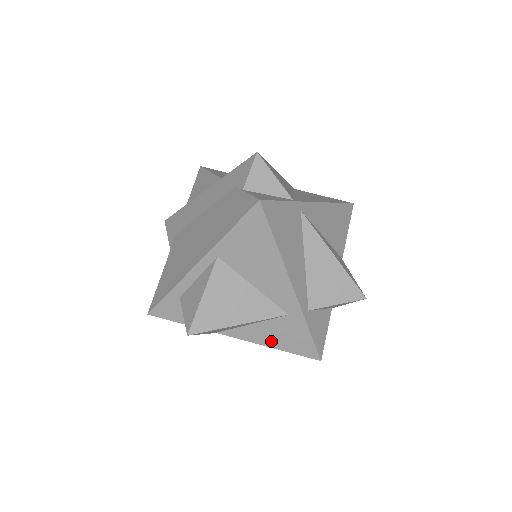
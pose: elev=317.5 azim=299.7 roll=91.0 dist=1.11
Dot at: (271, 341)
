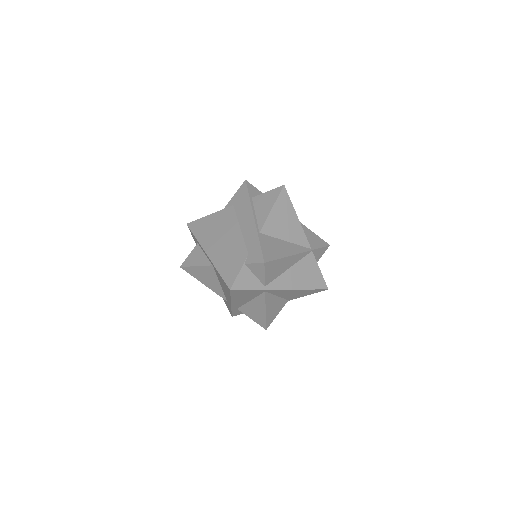
Dot at: occluded
